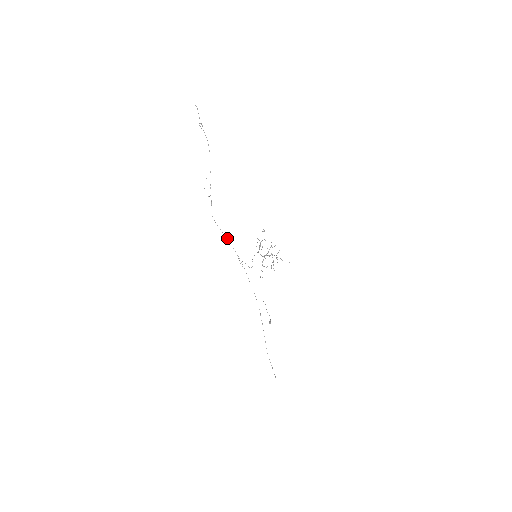
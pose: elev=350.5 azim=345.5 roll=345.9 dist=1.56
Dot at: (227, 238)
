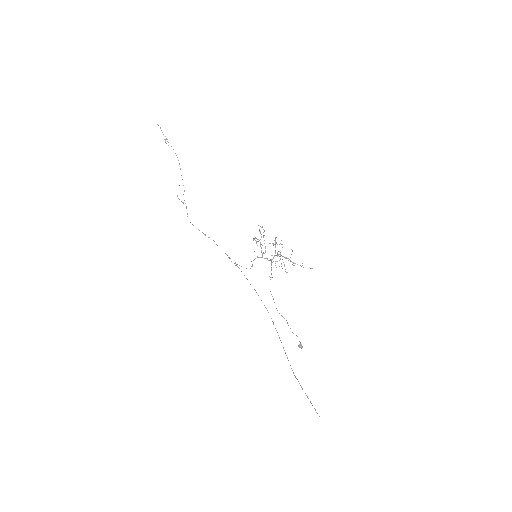
Dot at: (209, 237)
